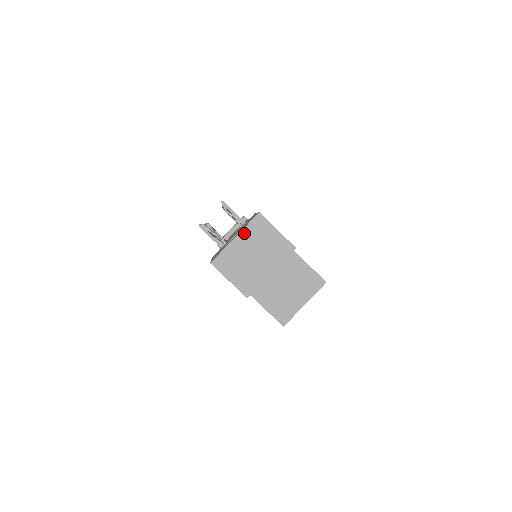
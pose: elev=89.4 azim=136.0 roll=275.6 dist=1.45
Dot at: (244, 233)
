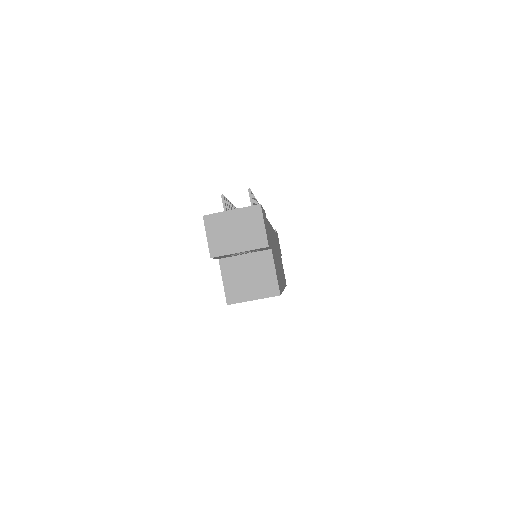
Dot at: (240, 211)
